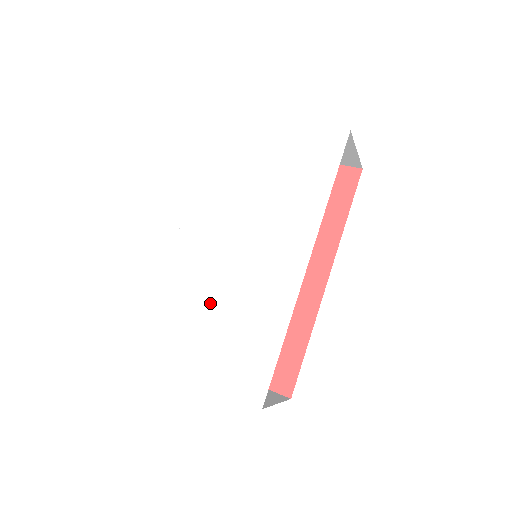
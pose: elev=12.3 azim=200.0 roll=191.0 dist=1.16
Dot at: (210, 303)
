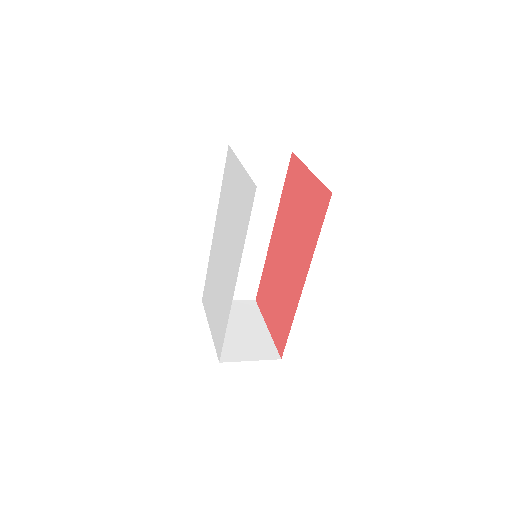
Dot at: (216, 286)
